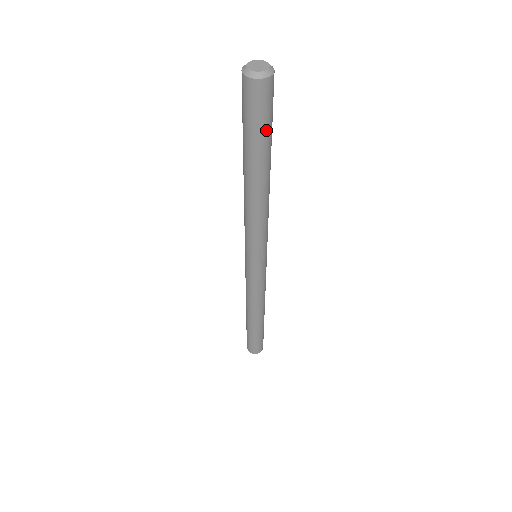
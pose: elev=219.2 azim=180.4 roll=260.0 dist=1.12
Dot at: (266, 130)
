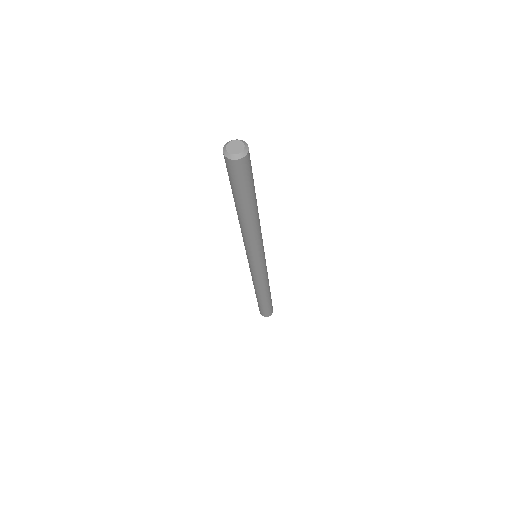
Dot at: (248, 186)
